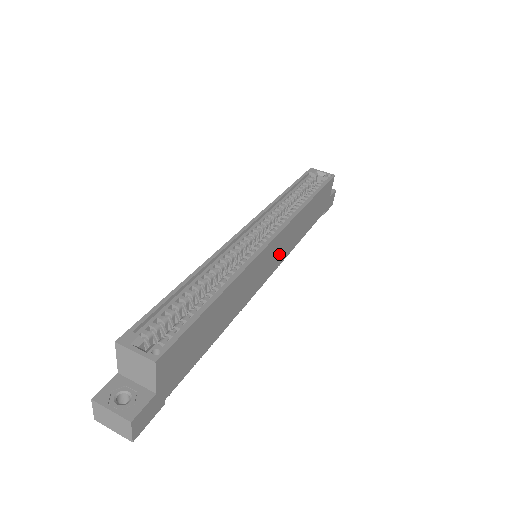
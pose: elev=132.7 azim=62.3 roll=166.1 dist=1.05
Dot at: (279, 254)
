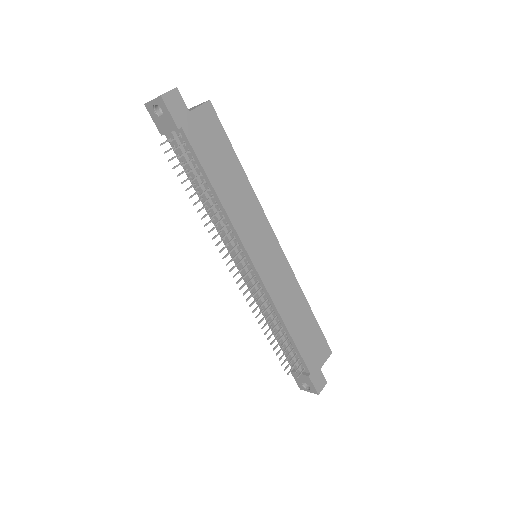
Dot at: (271, 273)
